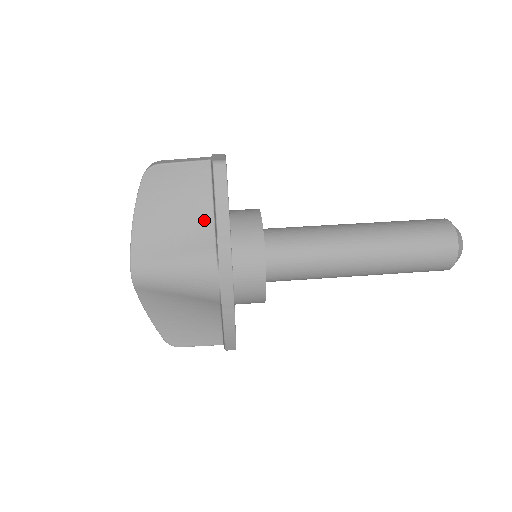
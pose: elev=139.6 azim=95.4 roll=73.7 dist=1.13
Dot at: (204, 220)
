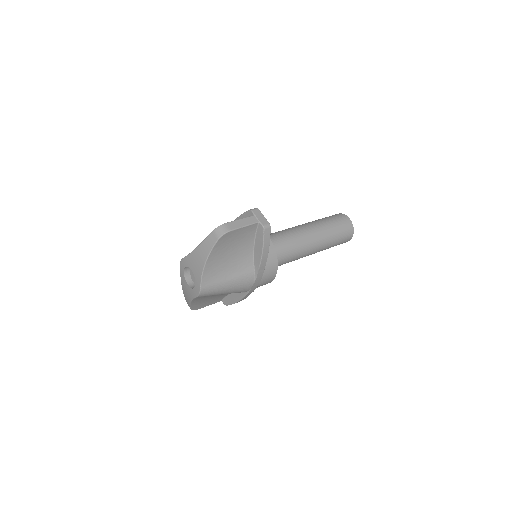
Dot at: (248, 255)
